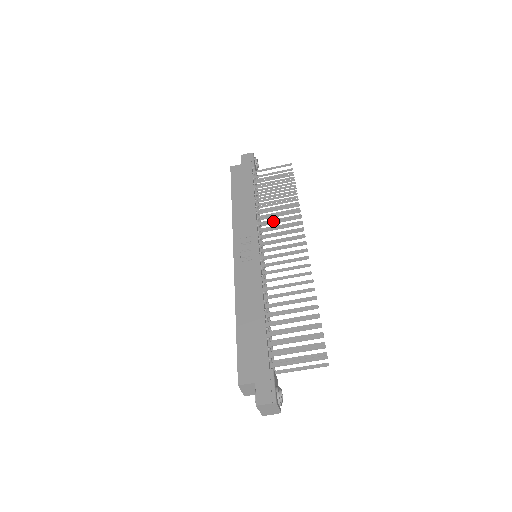
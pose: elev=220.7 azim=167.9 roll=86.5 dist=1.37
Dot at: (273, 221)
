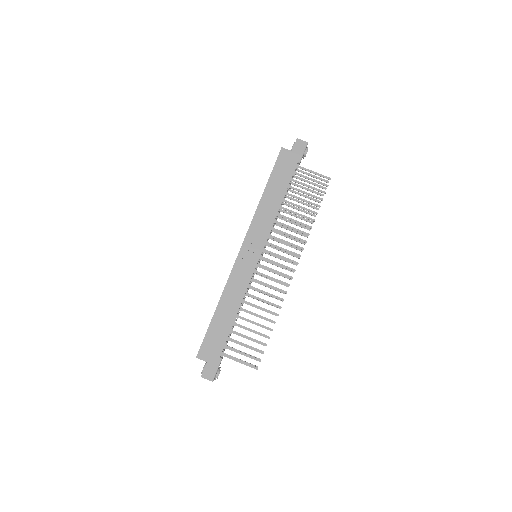
Dot at: (284, 234)
